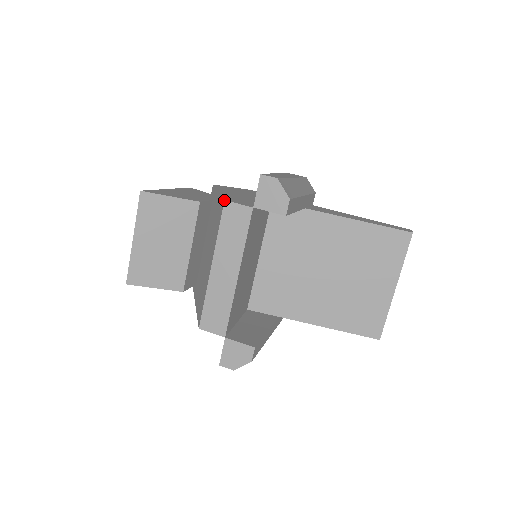
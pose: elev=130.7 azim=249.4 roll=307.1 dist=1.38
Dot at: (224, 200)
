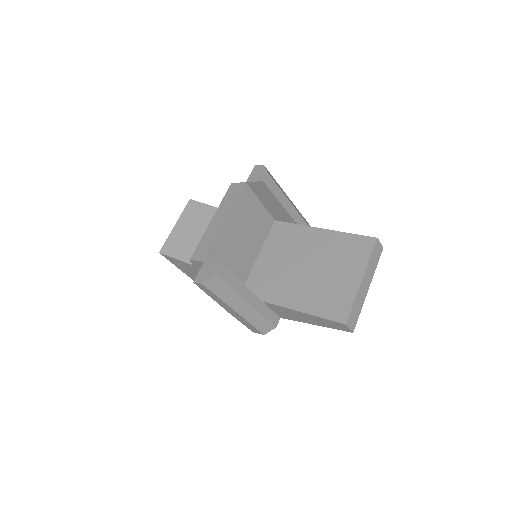
Dot at: (231, 183)
